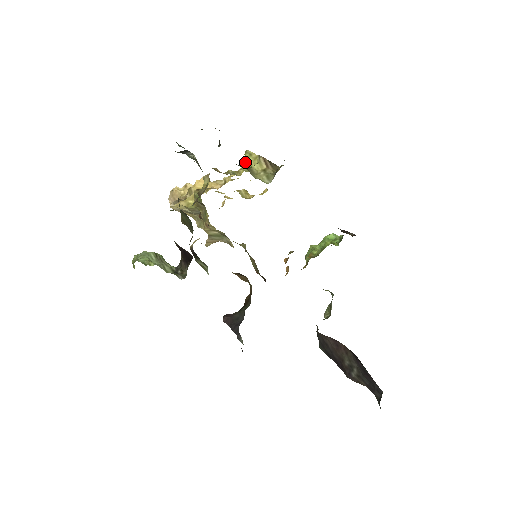
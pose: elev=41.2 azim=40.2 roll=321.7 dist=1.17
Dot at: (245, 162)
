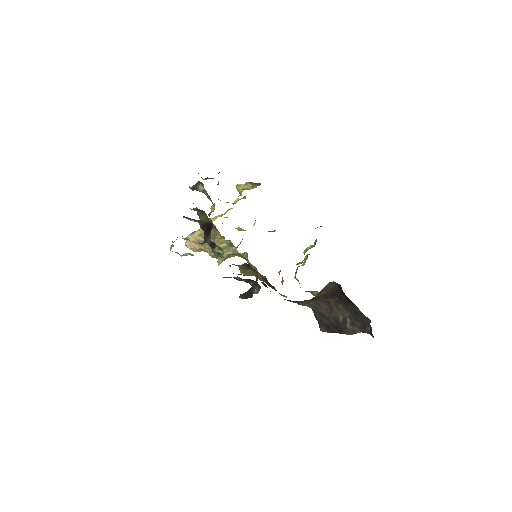
Dot at: (237, 201)
